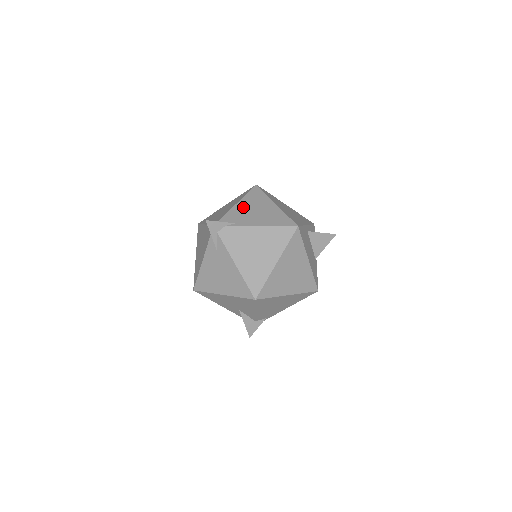
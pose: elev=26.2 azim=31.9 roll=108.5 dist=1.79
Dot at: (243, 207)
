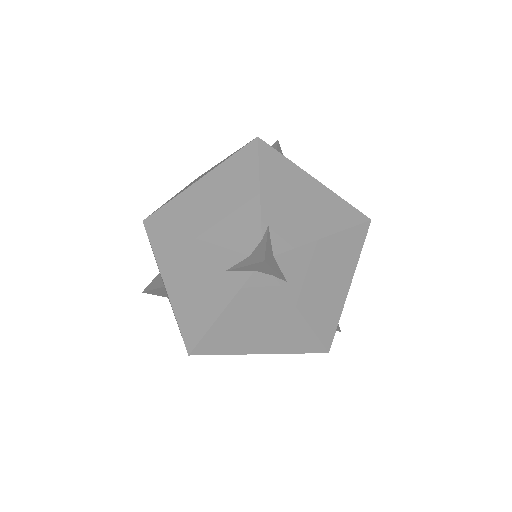
Dot at: (322, 255)
